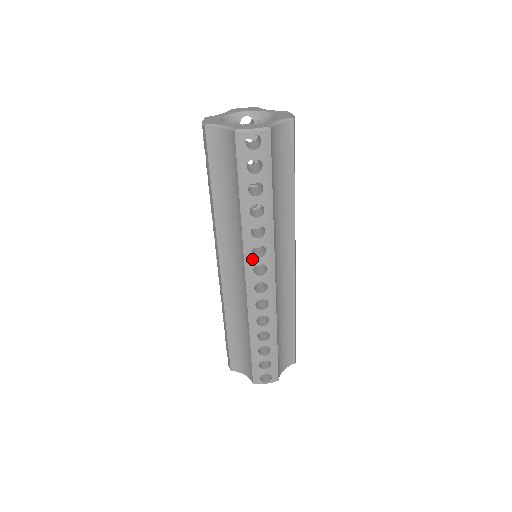
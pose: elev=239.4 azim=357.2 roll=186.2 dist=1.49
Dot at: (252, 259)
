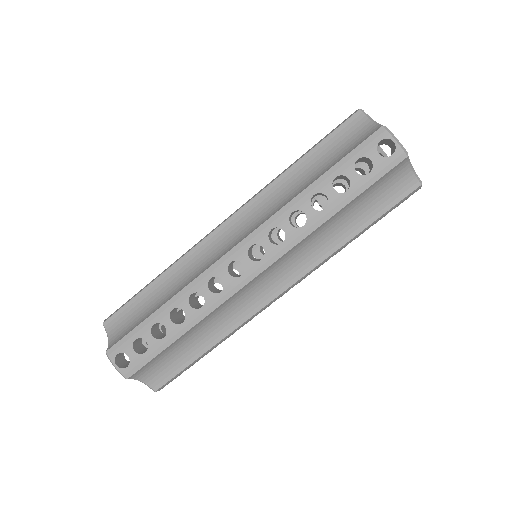
Dot at: (263, 235)
